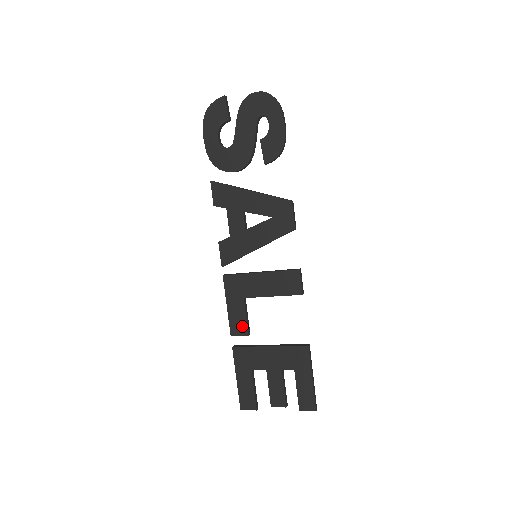
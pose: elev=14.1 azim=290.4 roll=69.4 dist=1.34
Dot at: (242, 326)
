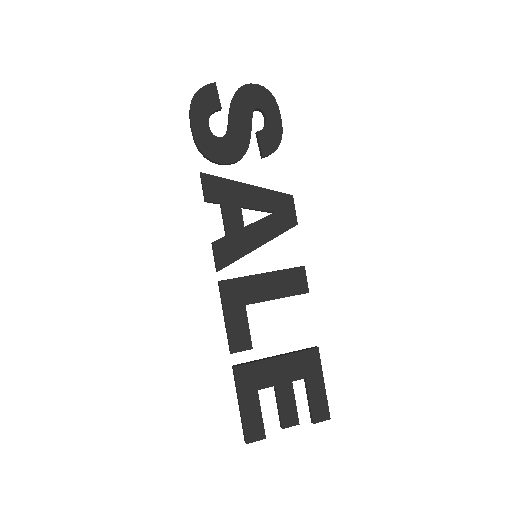
Dot at: (244, 339)
